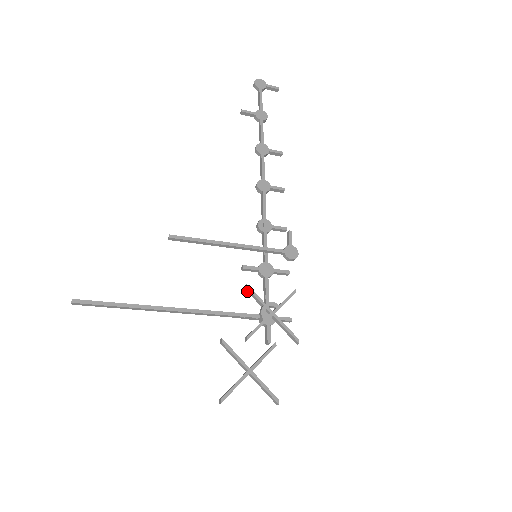
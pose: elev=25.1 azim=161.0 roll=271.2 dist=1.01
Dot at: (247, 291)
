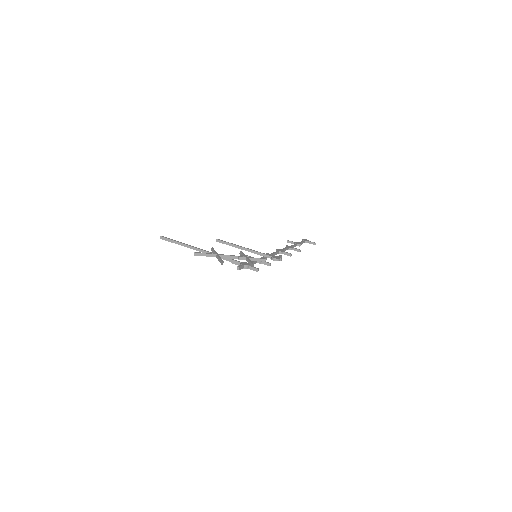
Dot at: (240, 254)
